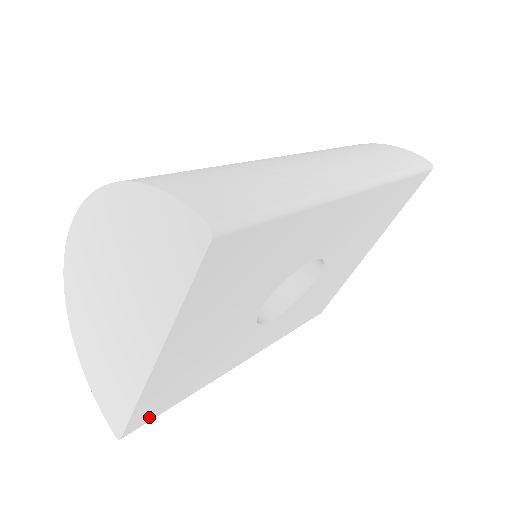
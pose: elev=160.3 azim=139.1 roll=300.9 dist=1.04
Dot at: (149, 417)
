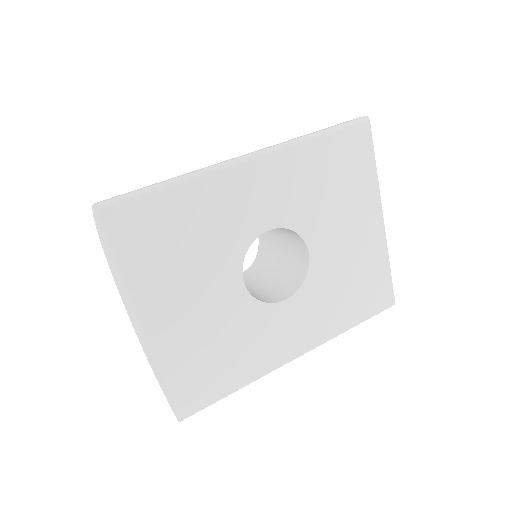
Dot at: (198, 401)
